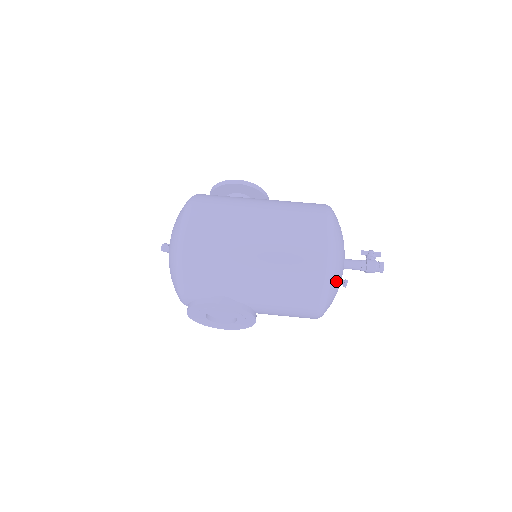
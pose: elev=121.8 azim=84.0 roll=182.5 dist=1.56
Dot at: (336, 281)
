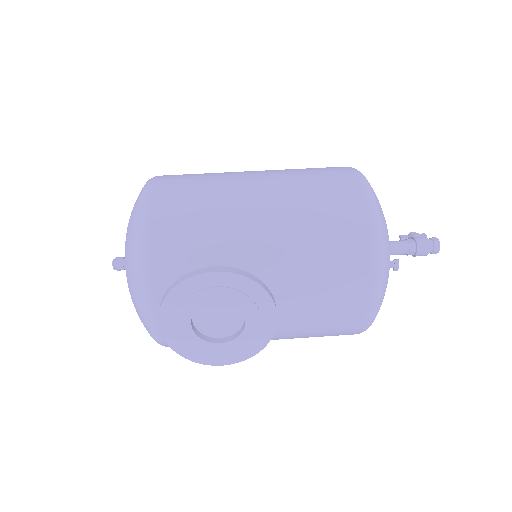
Dot at: (387, 239)
